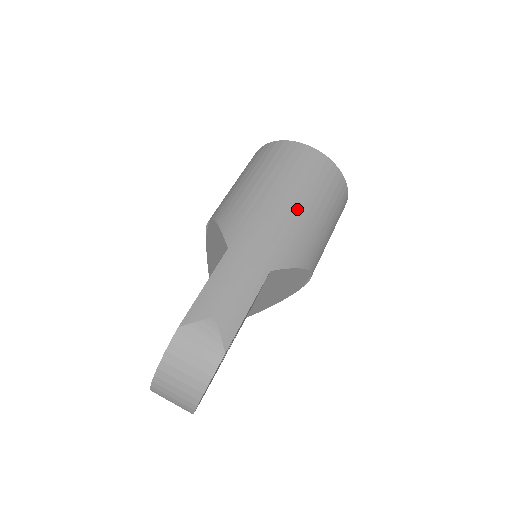
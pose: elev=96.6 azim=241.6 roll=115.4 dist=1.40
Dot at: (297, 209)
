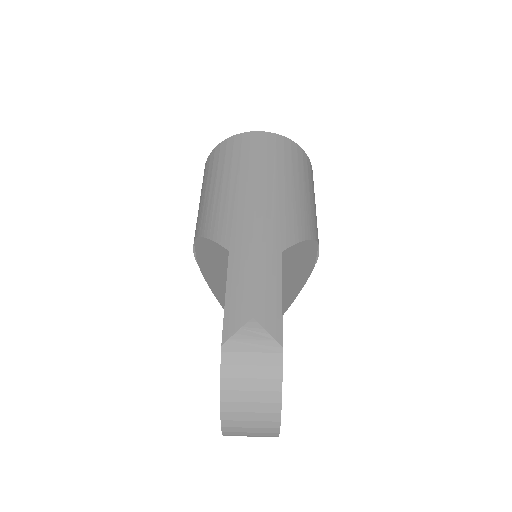
Dot at: (274, 188)
